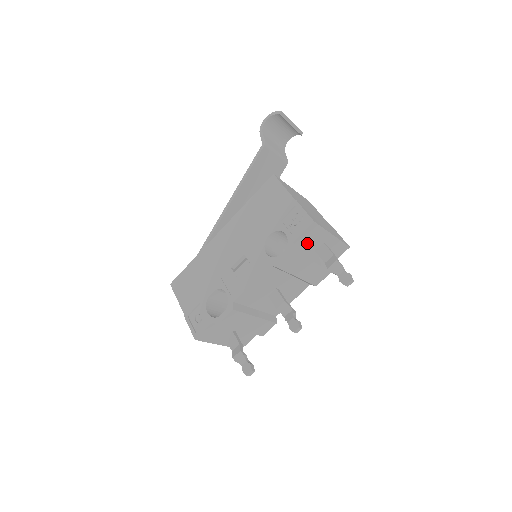
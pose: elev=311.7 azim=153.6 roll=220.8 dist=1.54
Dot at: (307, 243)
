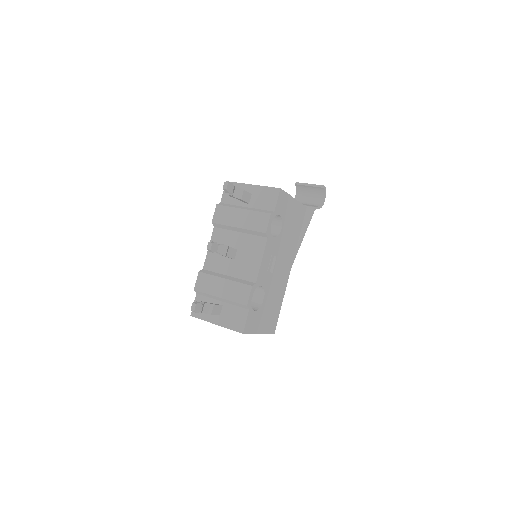
Dot at: (233, 199)
